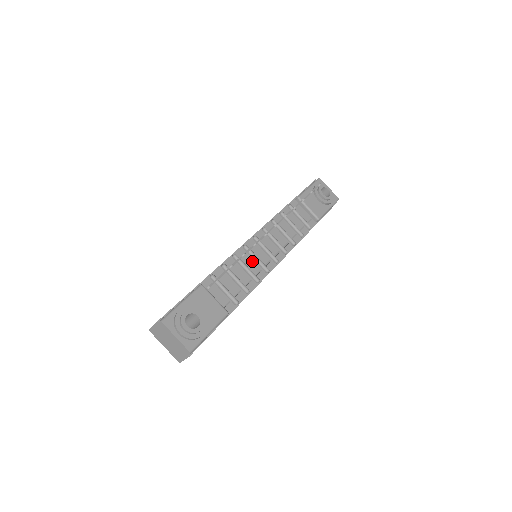
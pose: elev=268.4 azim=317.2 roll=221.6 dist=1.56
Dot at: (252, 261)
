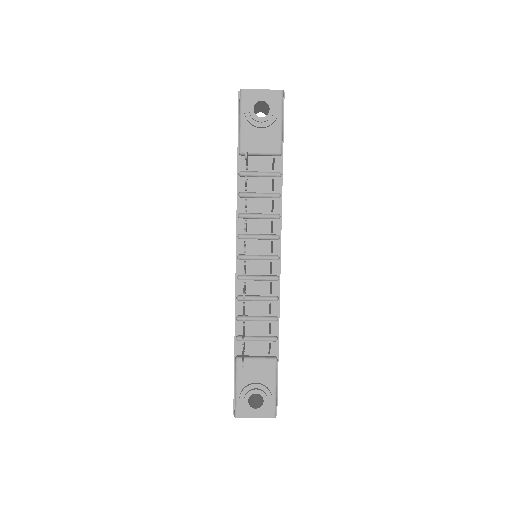
Dot at: (256, 283)
